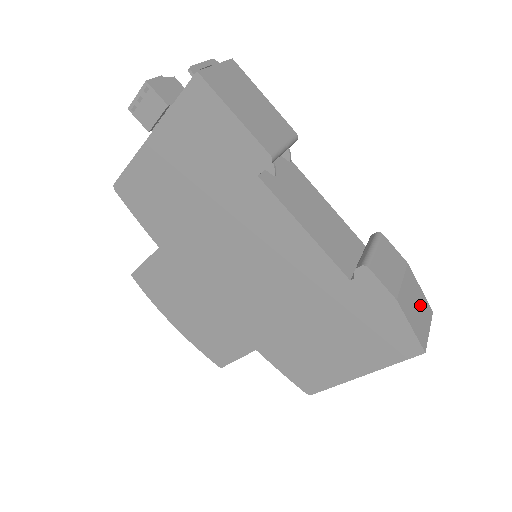
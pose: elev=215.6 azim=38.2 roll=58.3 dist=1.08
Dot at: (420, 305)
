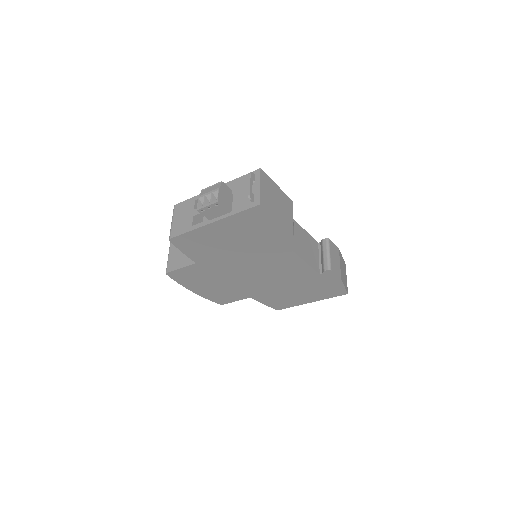
Dot at: (344, 268)
